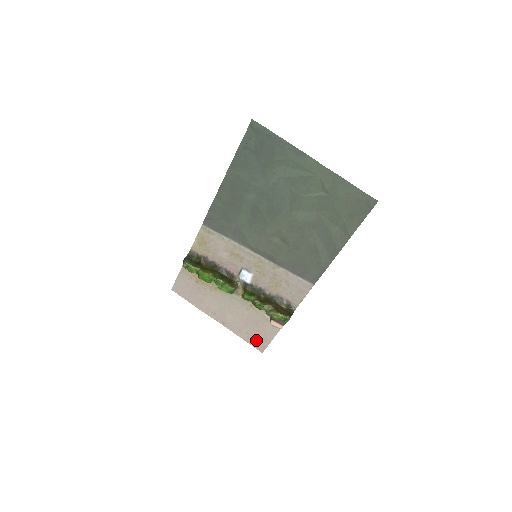
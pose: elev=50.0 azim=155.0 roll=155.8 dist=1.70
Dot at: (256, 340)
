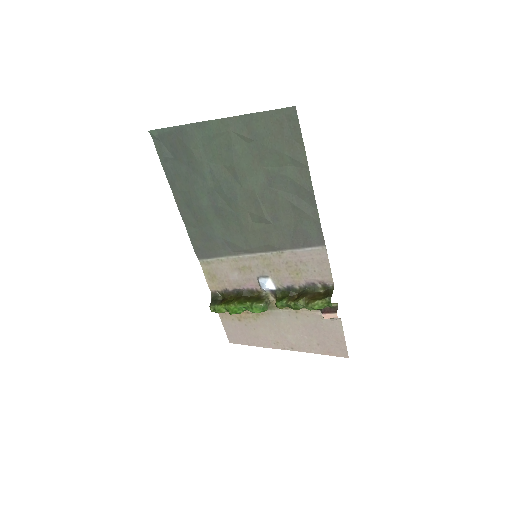
Dot at: (331, 347)
